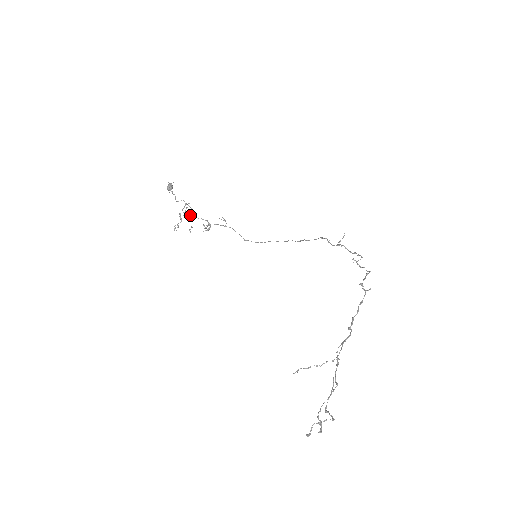
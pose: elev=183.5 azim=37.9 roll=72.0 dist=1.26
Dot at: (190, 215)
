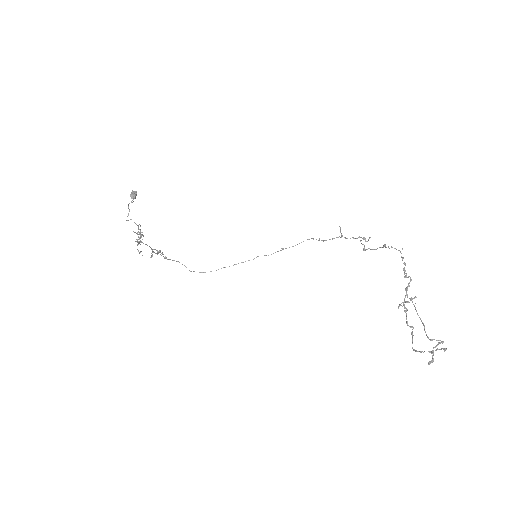
Dot at: (136, 239)
